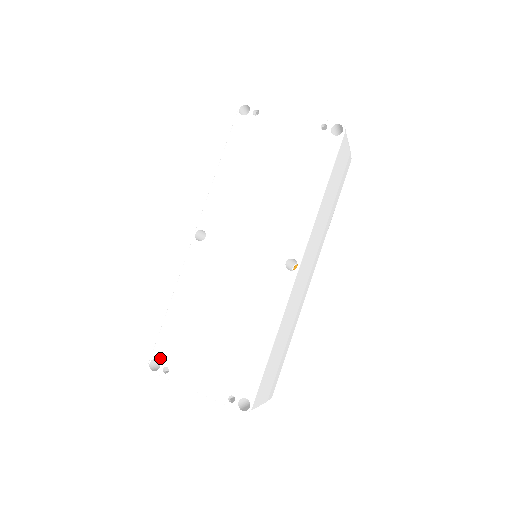
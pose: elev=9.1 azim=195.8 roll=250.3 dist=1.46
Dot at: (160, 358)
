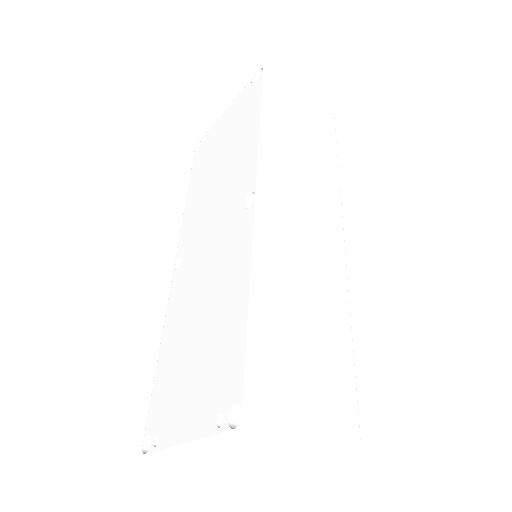
Dot at: (151, 429)
